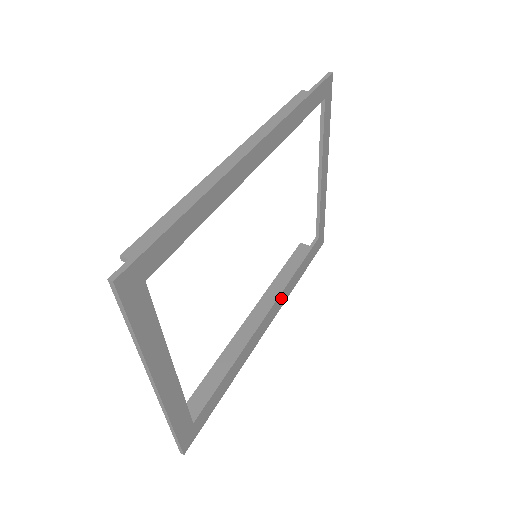
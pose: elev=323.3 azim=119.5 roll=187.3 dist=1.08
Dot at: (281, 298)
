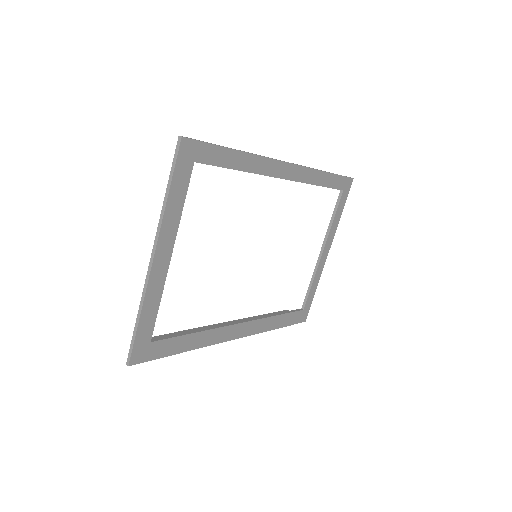
Dot at: (257, 325)
